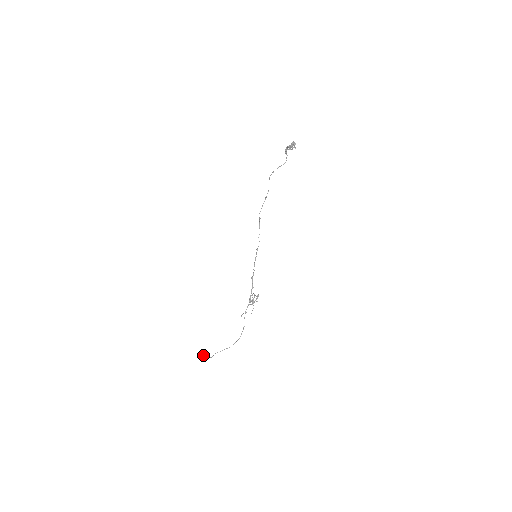
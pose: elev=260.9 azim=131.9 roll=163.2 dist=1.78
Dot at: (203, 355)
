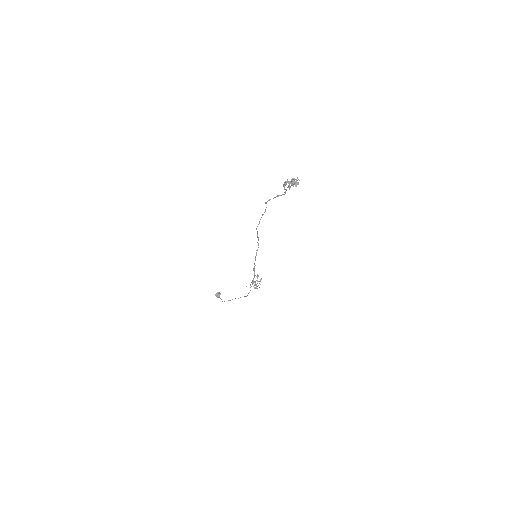
Dot at: occluded
